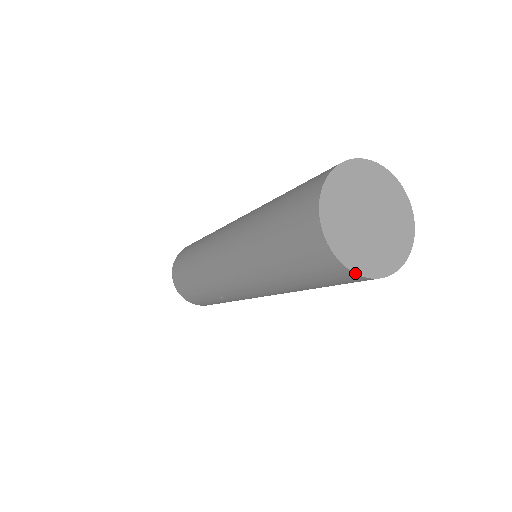
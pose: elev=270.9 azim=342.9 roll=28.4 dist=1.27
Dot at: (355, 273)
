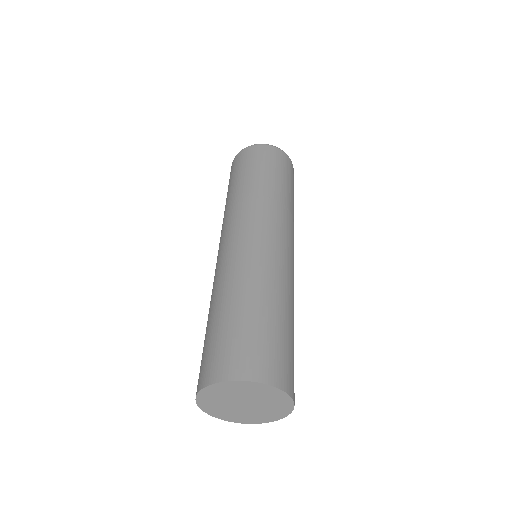
Dot at: occluded
